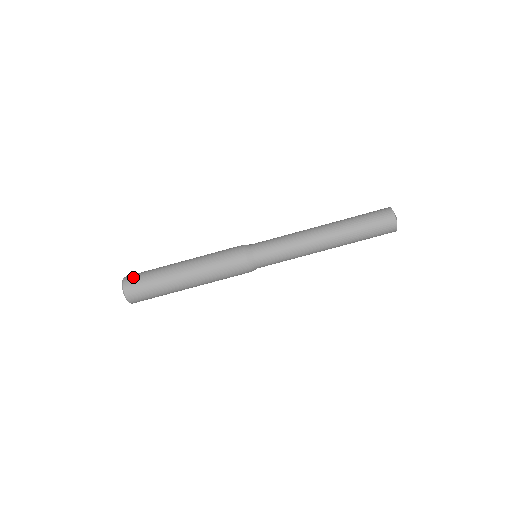
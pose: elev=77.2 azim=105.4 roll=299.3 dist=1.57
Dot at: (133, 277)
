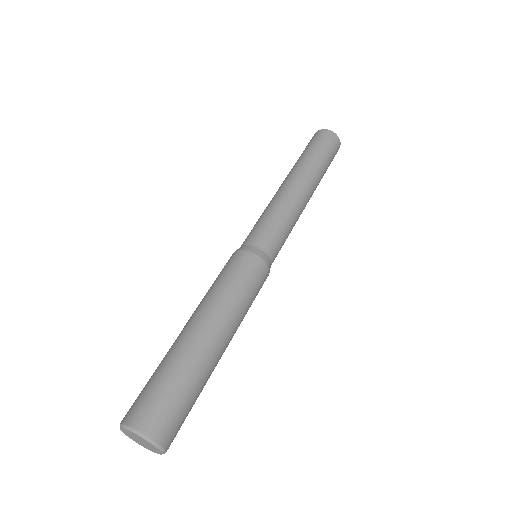
Dot at: (145, 408)
